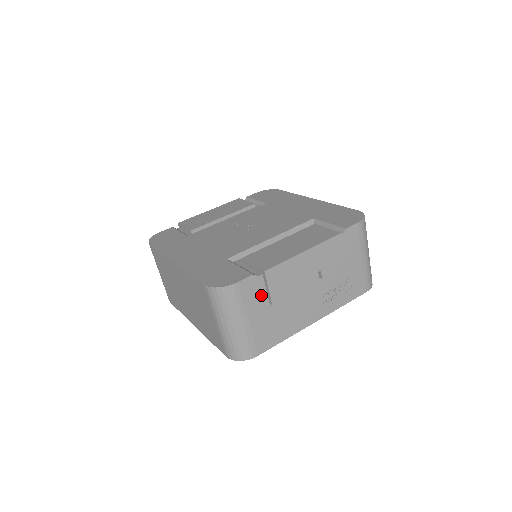
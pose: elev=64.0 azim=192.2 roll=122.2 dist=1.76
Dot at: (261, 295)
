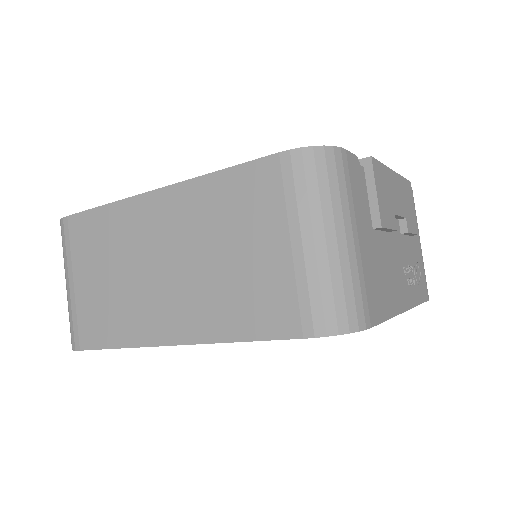
Dot at: (365, 203)
